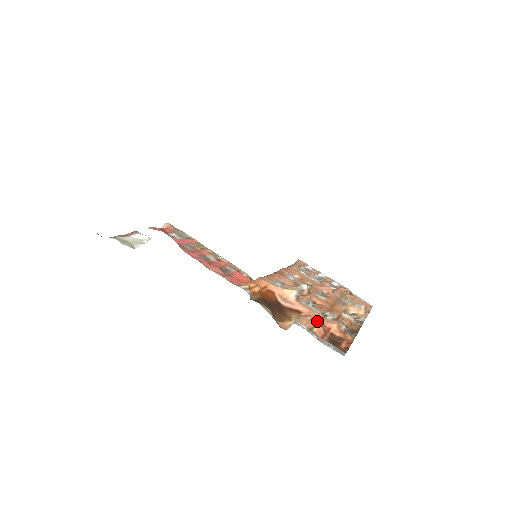
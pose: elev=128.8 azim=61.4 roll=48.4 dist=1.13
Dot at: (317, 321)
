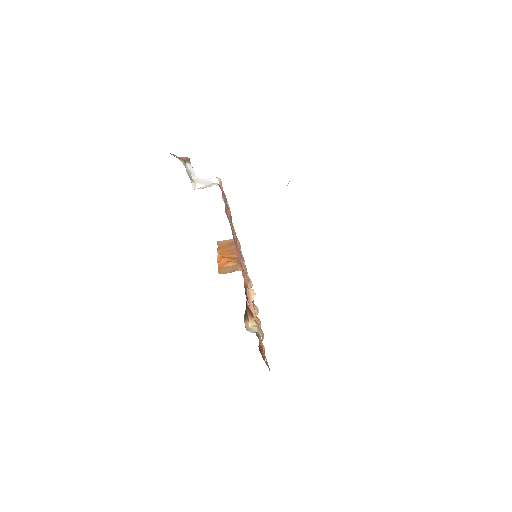
Dot at: occluded
